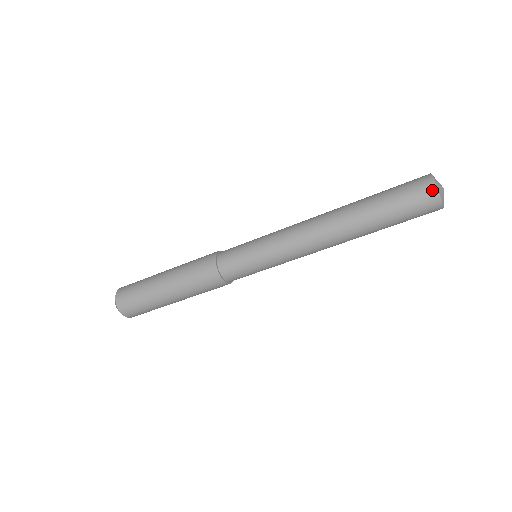
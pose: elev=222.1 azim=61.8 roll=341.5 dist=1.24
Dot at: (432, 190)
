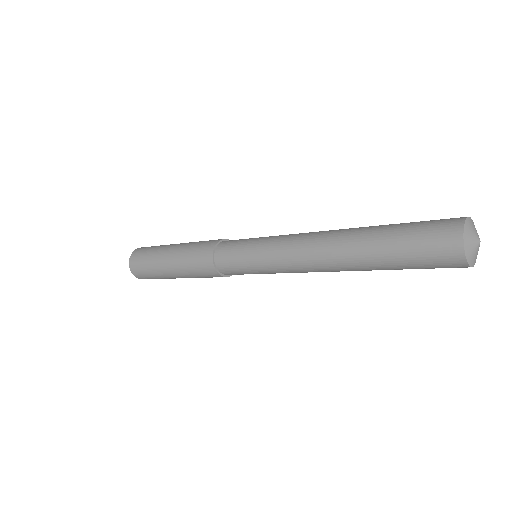
Dot at: (462, 267)
